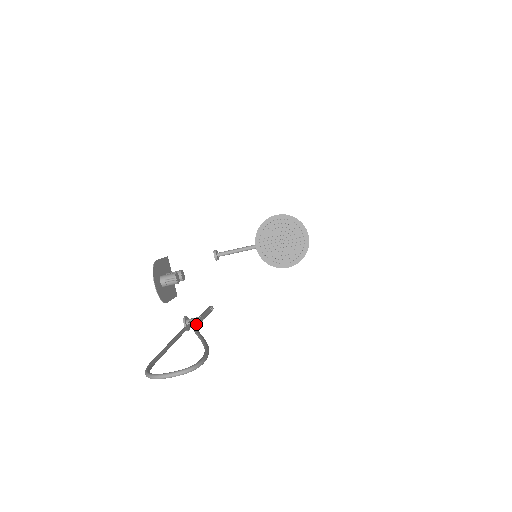
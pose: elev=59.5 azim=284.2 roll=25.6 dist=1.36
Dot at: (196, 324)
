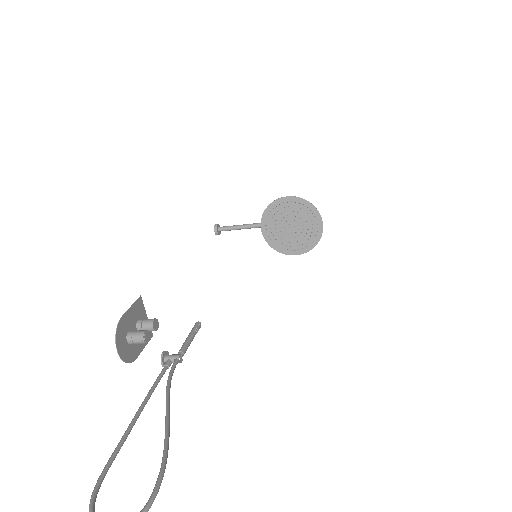
Dot at: (172, 371)
